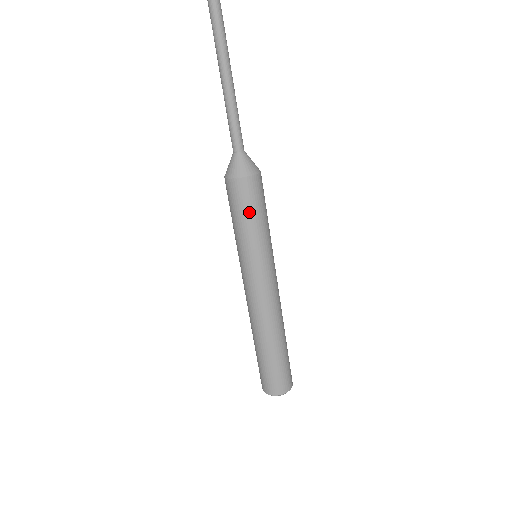
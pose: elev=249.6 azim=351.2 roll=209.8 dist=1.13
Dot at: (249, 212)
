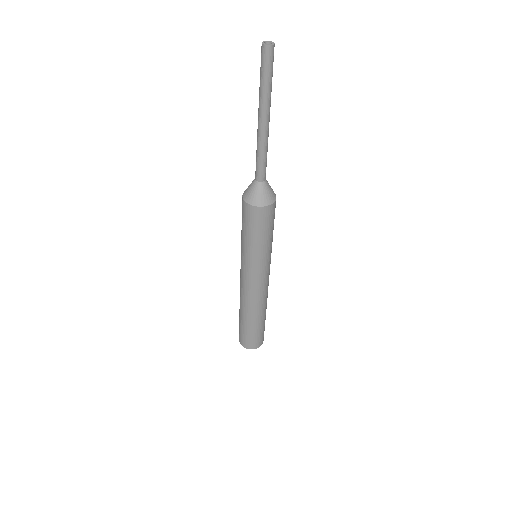
Dot at: (247, 229)
